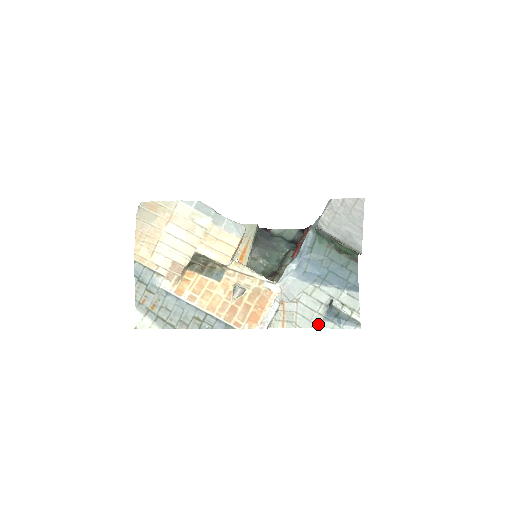
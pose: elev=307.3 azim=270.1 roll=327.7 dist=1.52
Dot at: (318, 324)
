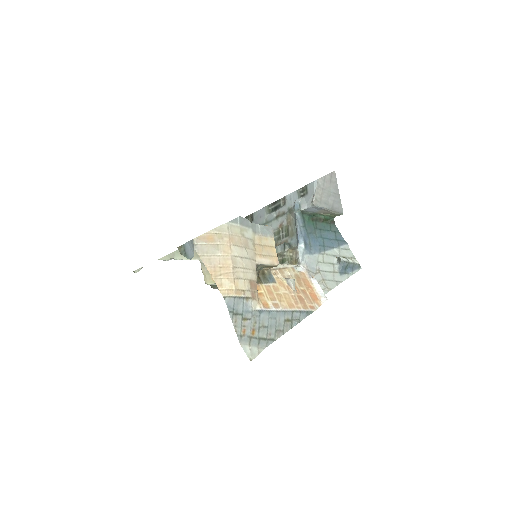
Dot at: (339, 280)
